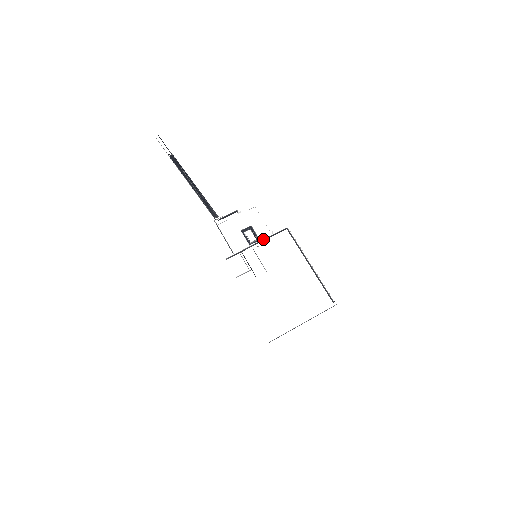
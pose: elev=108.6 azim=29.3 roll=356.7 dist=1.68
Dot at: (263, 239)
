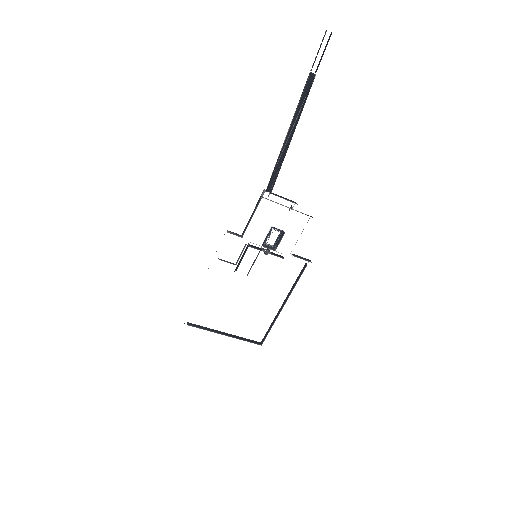
Dot at: occluded
